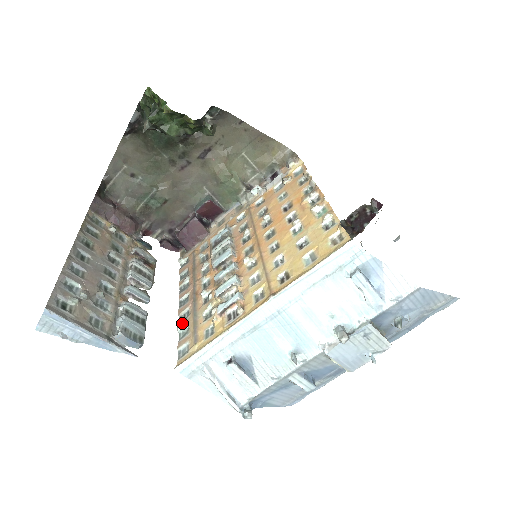
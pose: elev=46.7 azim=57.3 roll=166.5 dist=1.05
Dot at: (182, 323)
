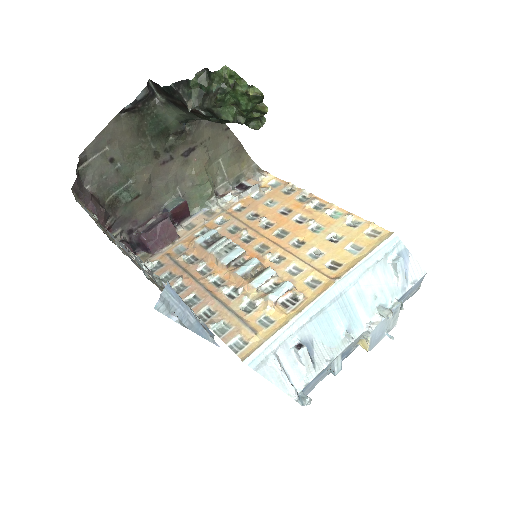
Dot at: (212, 320)
